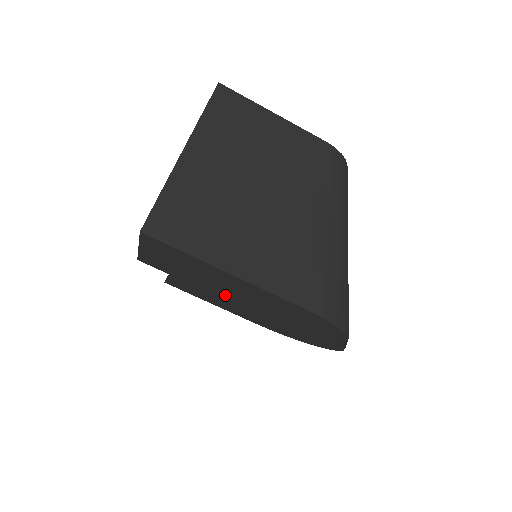
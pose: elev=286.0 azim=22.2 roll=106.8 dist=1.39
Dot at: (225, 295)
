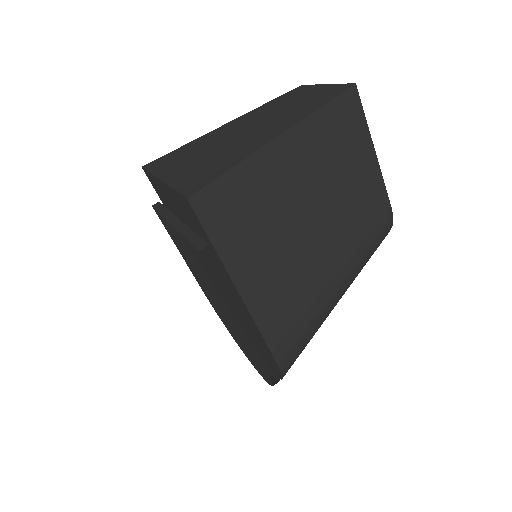
Dot at: occluded
